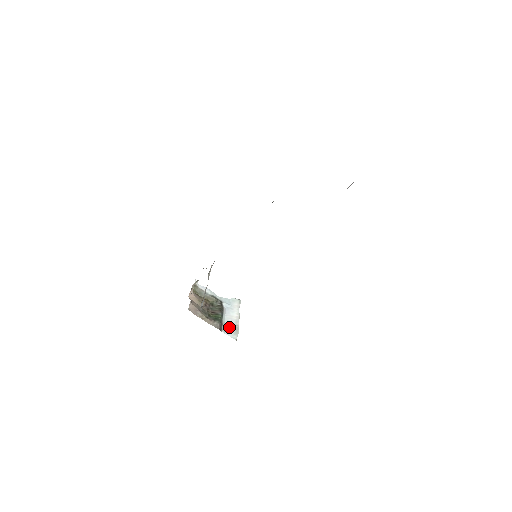
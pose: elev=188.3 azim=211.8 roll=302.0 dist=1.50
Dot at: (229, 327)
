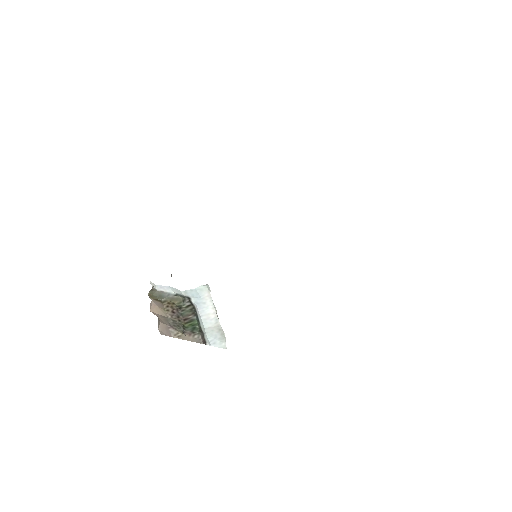
Dot at: (211, 333)
